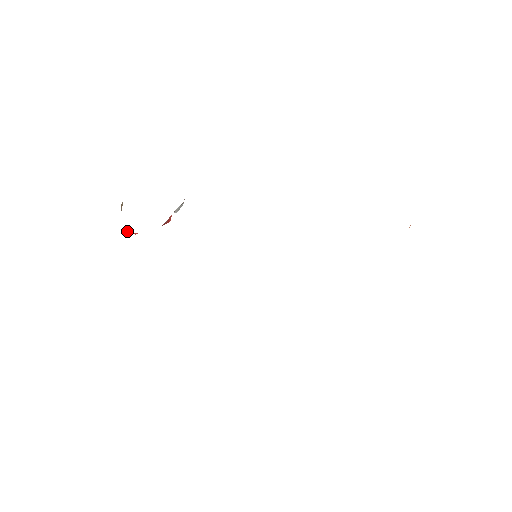
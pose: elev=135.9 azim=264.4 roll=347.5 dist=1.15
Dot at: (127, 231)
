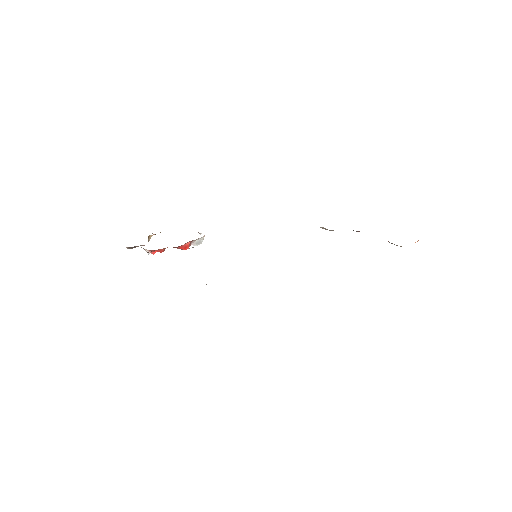
Dot at: occluded
